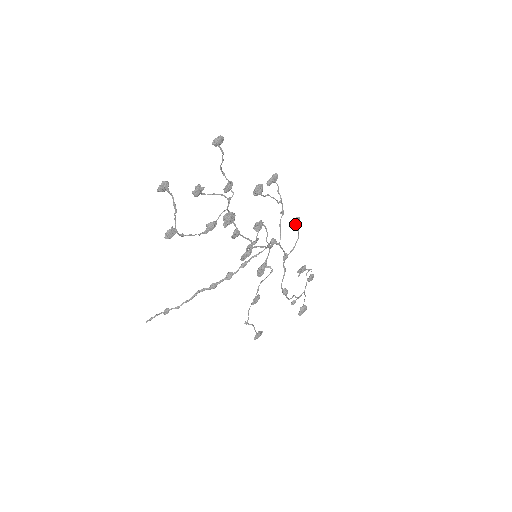
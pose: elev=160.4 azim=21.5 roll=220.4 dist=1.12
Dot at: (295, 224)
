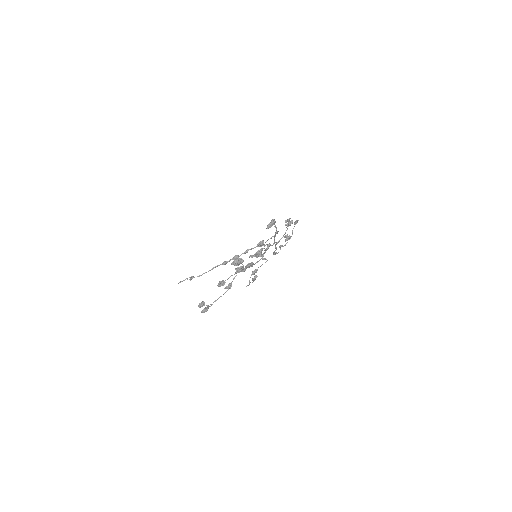
Dot at: (286, 222)
